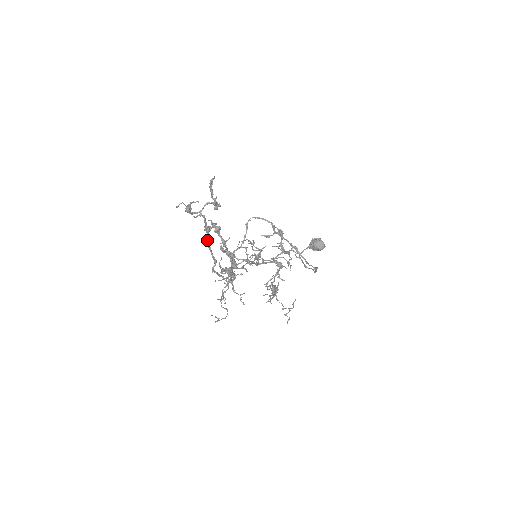
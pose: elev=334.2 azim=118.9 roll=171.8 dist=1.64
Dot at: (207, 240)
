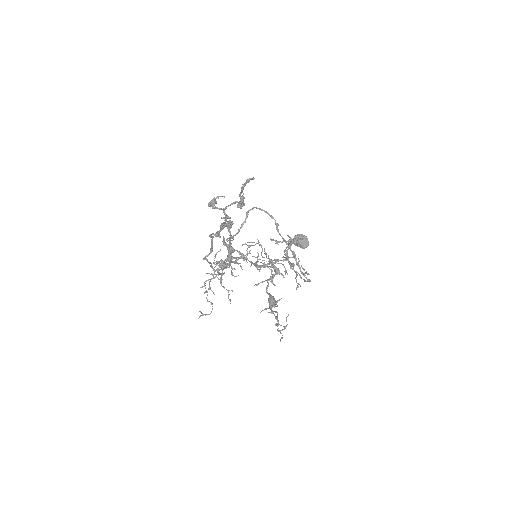
Dot at: (219, 237)
